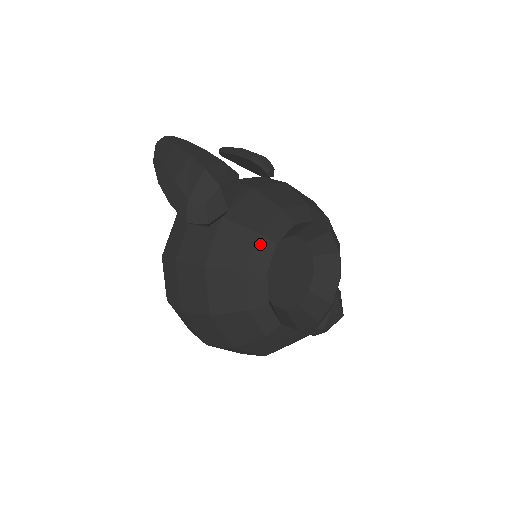
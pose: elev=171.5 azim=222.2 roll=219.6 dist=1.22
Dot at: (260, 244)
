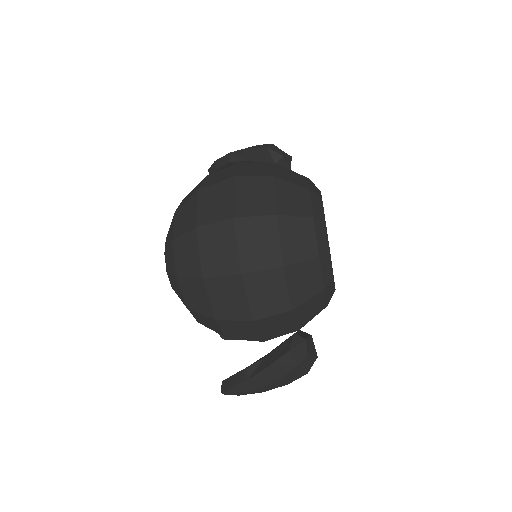
Dot at: occluded
